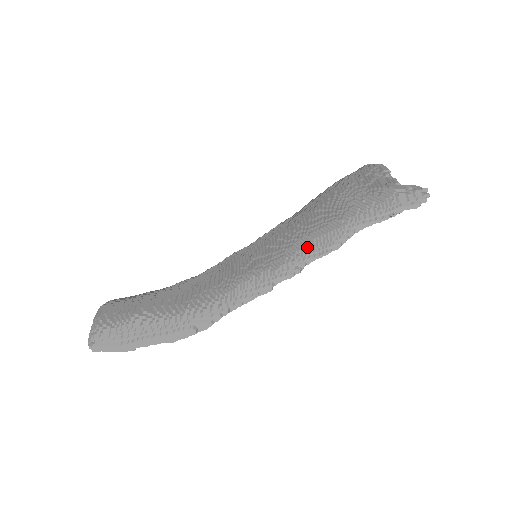
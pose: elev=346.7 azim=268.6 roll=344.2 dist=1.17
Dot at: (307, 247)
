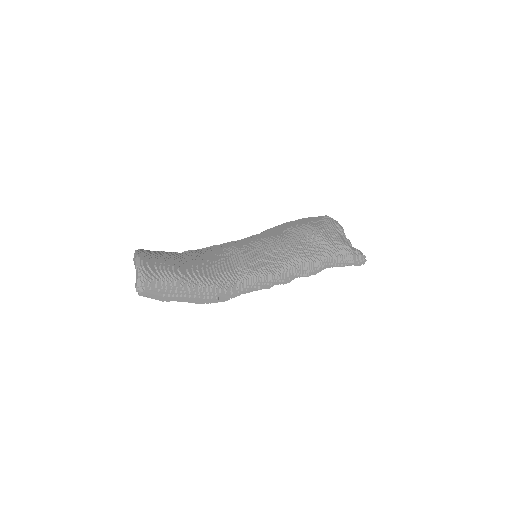
Dot at: (297, 267)
